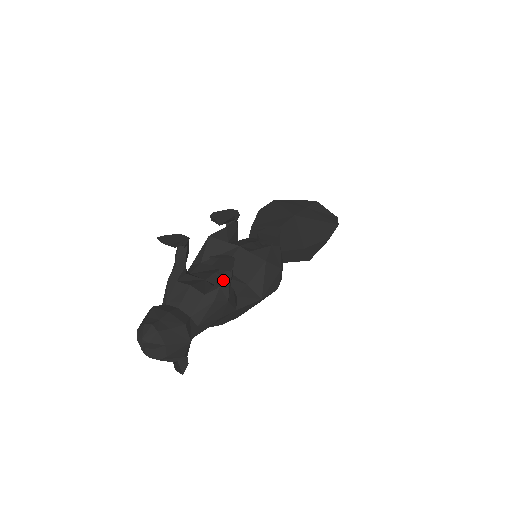
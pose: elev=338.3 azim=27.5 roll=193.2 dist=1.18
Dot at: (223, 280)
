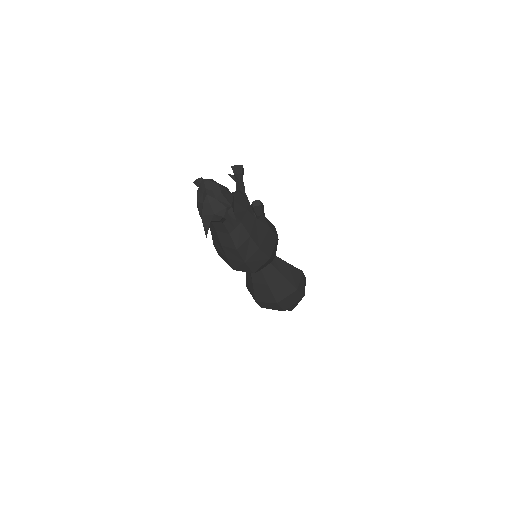
Dot at: (240, 186)
